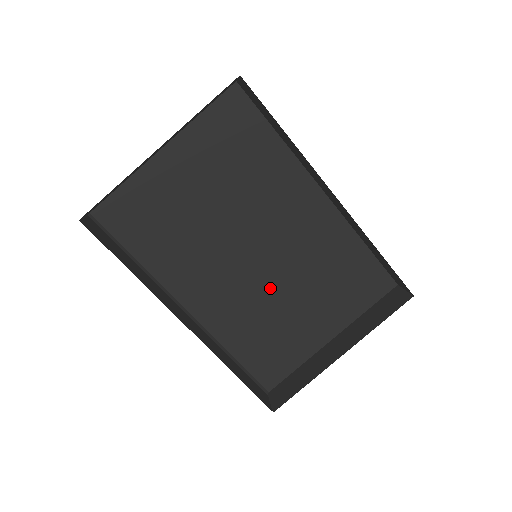
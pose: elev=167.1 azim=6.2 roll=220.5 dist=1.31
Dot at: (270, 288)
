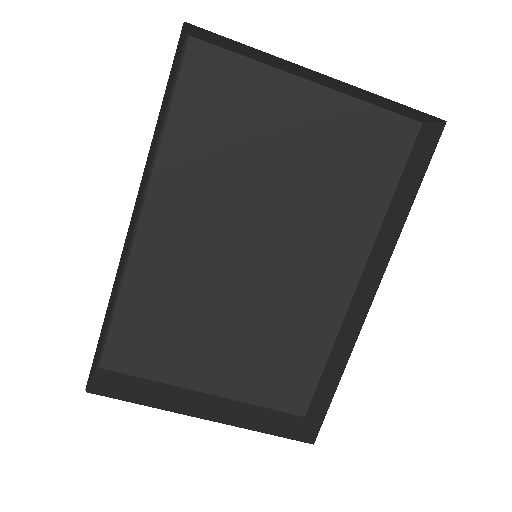
Dot at: (223, 293)
